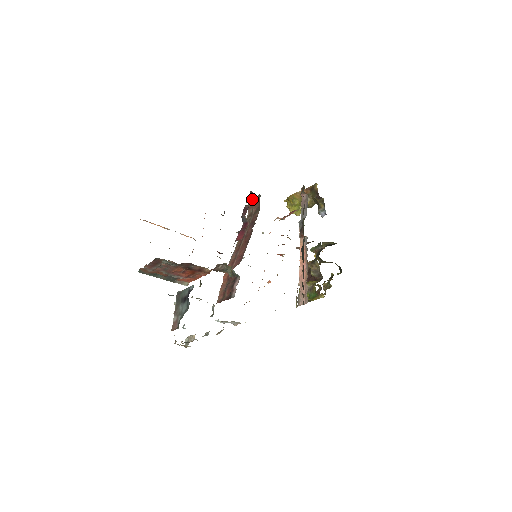
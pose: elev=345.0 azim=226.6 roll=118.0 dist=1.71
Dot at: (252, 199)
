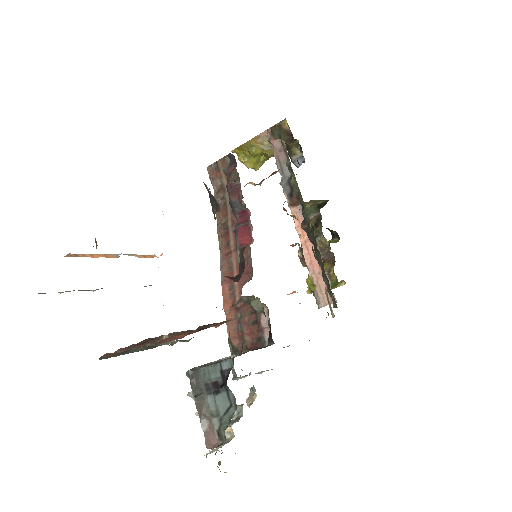
Dot at: (214, 163)
